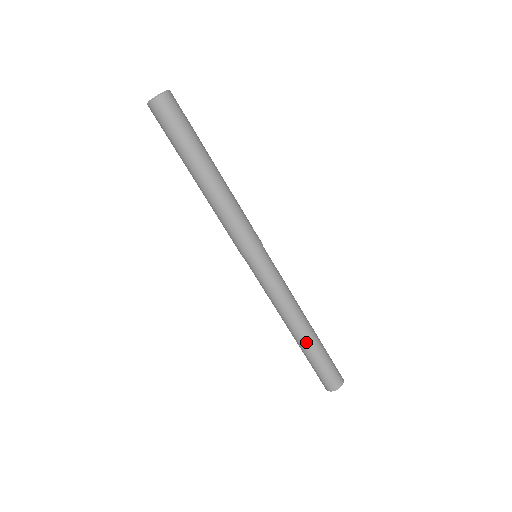
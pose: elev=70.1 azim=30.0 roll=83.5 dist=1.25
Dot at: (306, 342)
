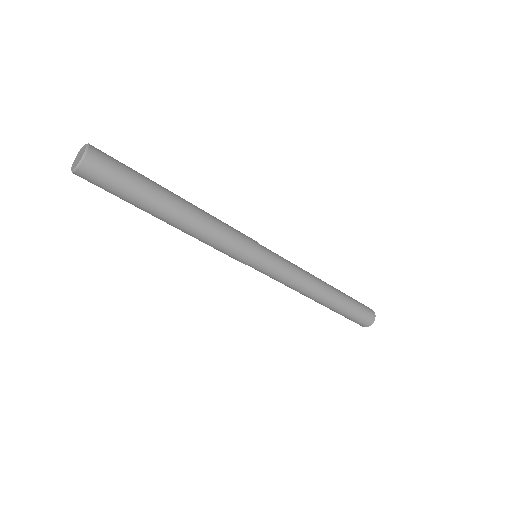
Dot at: (329, 306)
